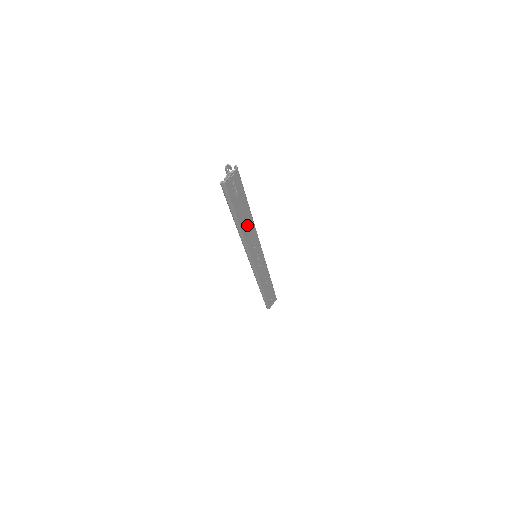
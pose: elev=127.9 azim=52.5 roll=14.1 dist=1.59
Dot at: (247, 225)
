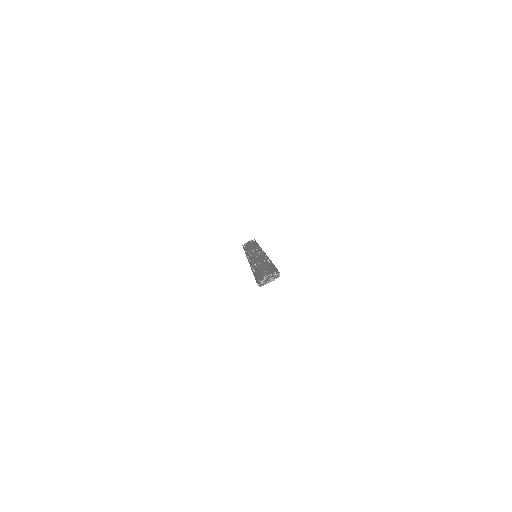
Dot at: occluded
